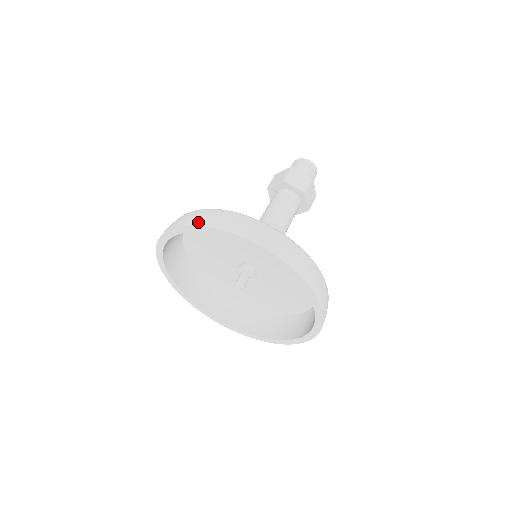
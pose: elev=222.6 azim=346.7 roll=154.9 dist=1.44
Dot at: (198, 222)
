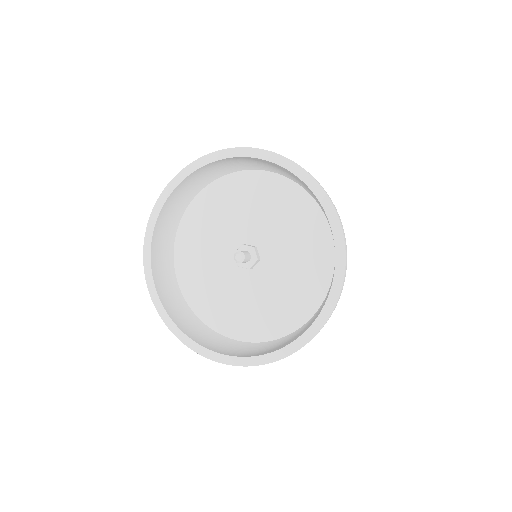
Dot at: (195, 162)
